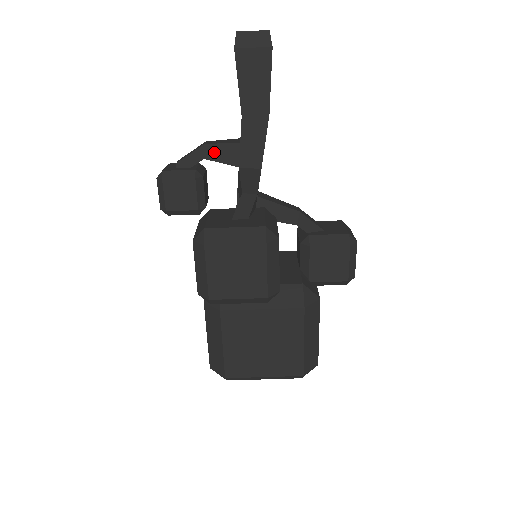
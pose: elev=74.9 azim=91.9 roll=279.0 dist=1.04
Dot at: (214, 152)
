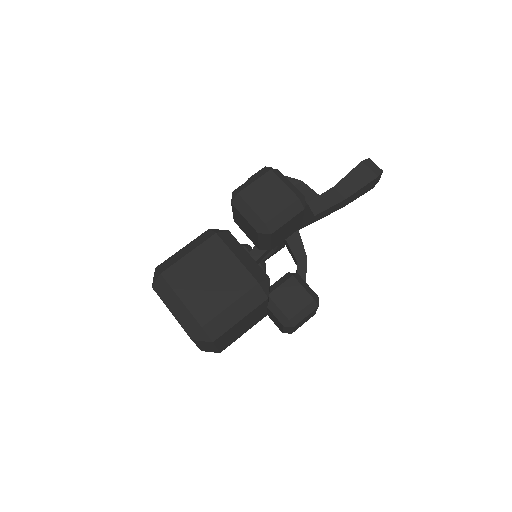
Dot at: (302, 188)
